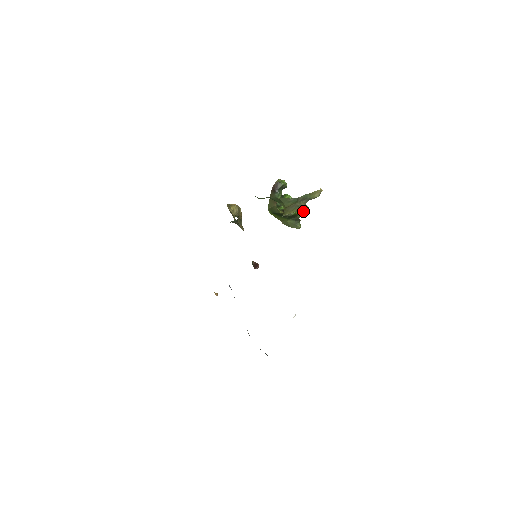
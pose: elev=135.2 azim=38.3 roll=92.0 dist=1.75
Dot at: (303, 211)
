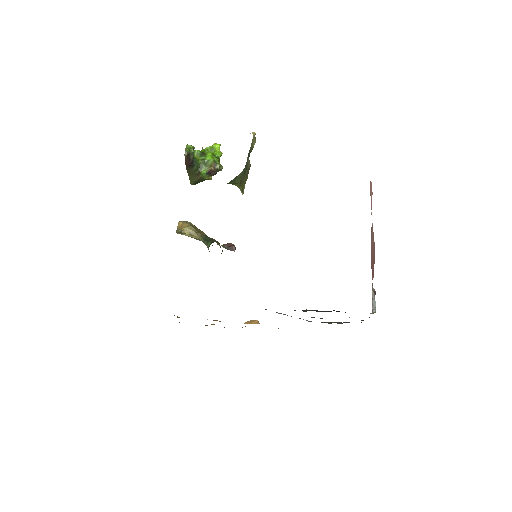
Dot at: (221, 154)
